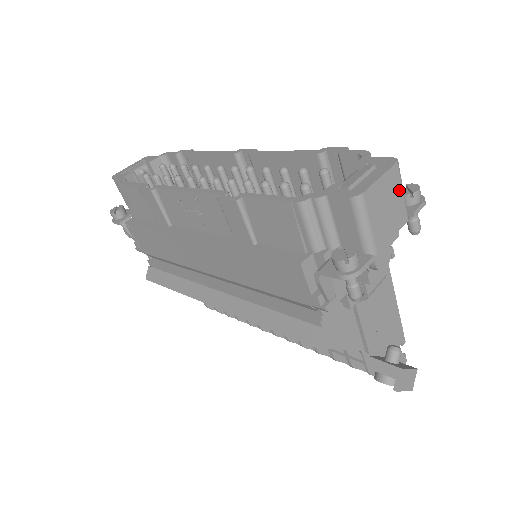
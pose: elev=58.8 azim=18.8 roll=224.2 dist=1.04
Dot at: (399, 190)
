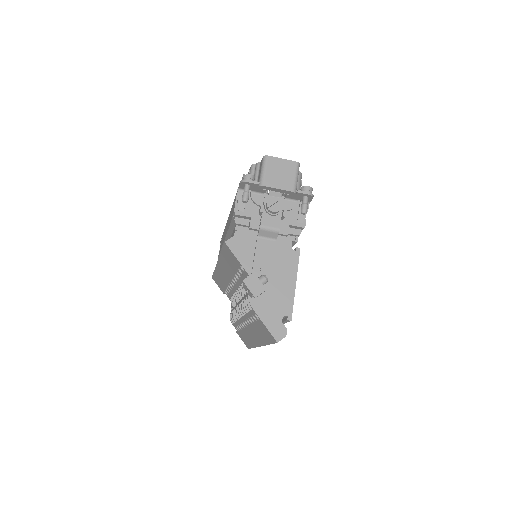
Dot at: (293, 174)
